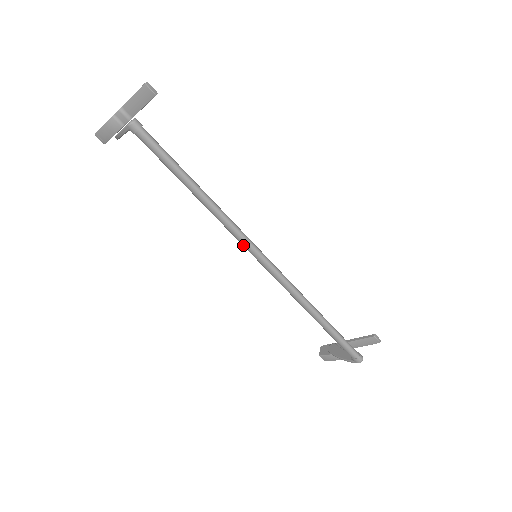
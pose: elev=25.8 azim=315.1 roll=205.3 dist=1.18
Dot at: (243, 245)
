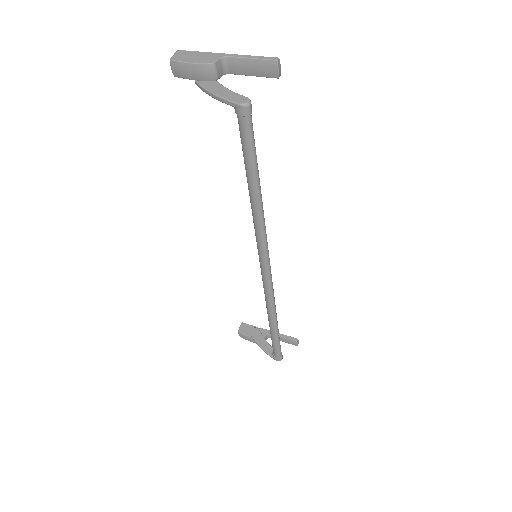
Dot at: (259, 252)
